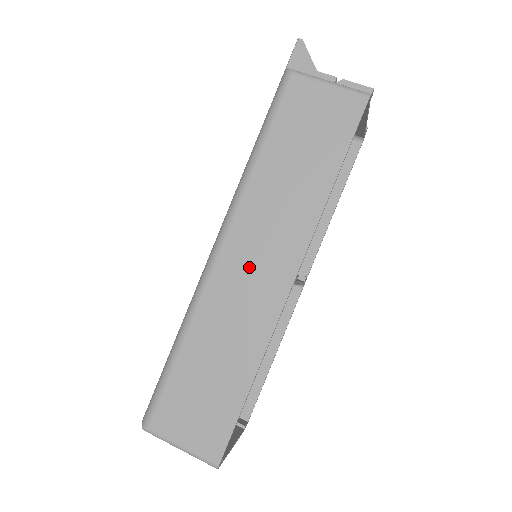
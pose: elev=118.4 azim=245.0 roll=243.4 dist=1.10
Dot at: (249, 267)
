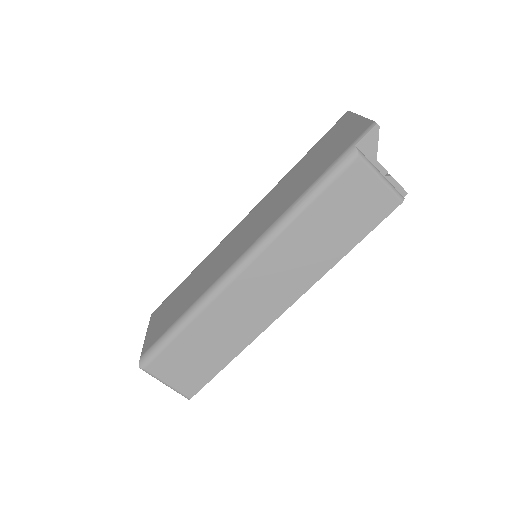
Dot at: (260, 290)
